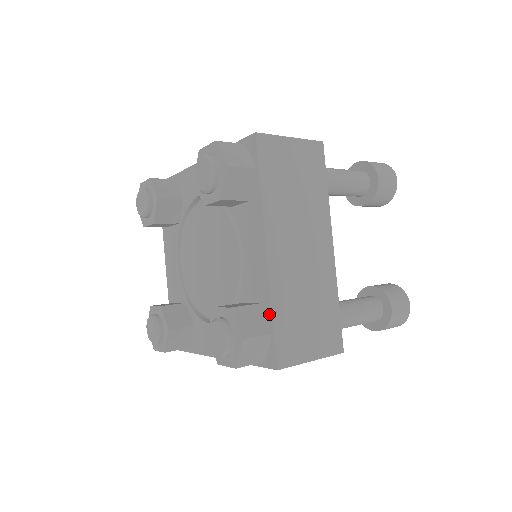
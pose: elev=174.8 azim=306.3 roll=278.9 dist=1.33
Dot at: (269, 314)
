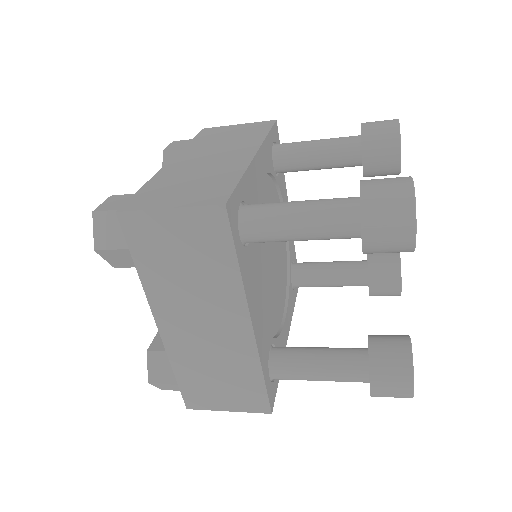
Dot at: (175, 369)
